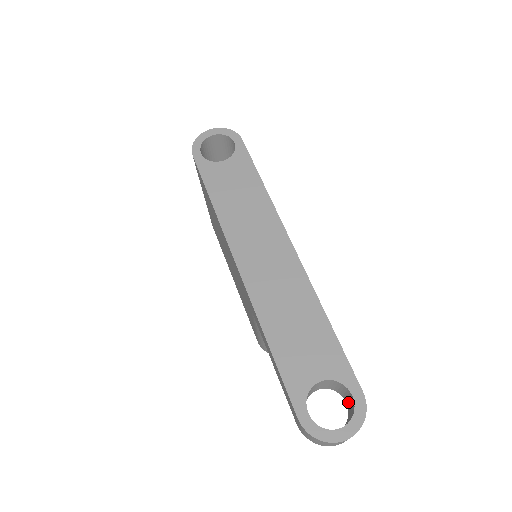
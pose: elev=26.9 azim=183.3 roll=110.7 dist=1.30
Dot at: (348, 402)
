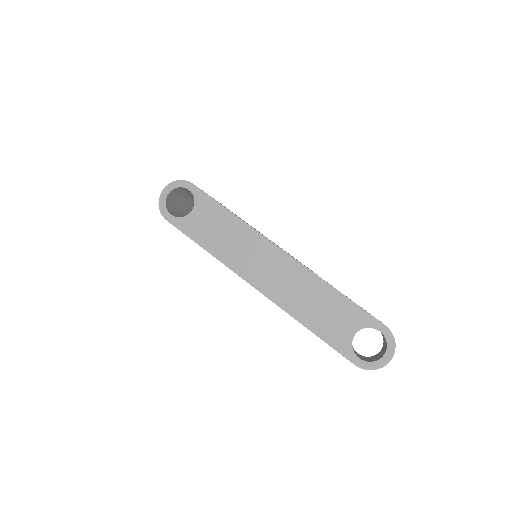
Dot at: occluded
